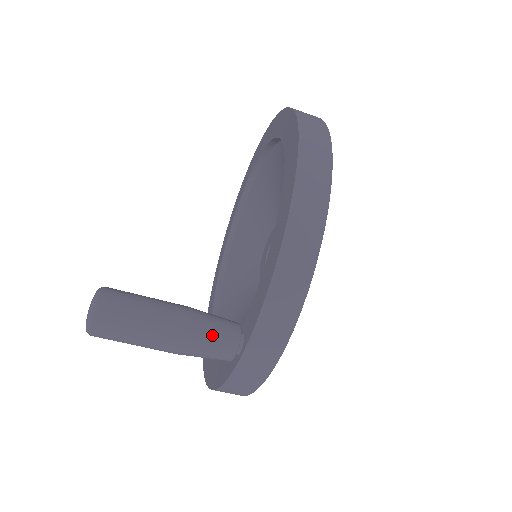
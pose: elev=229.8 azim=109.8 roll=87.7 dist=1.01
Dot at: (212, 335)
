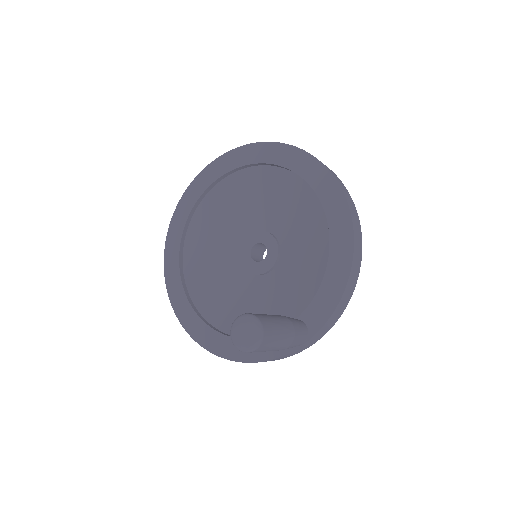
Dot at: (301, 334)
